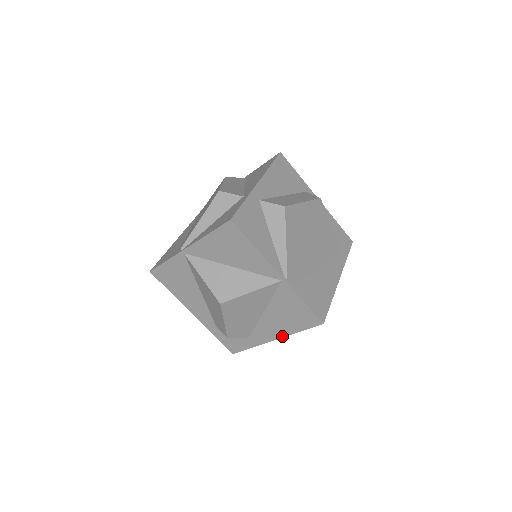
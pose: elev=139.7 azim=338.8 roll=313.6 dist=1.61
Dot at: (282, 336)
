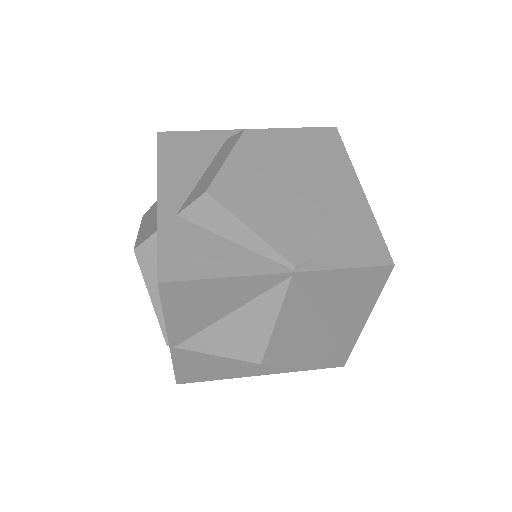
Dot at: (367, 314)
